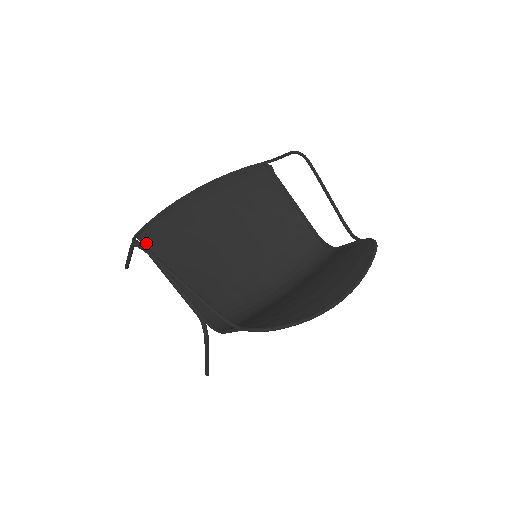
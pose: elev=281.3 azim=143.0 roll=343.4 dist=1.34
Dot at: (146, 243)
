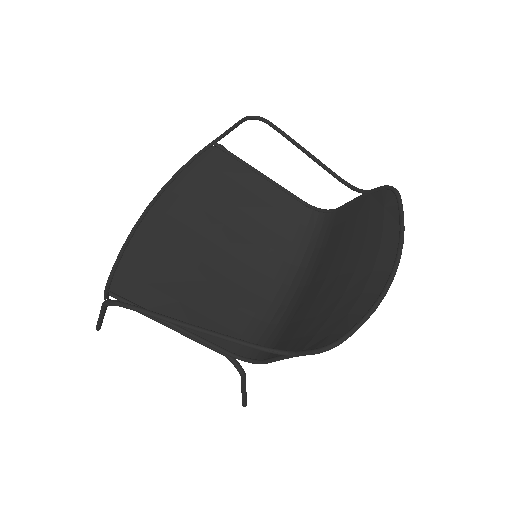
Dot at: (122, 296)
